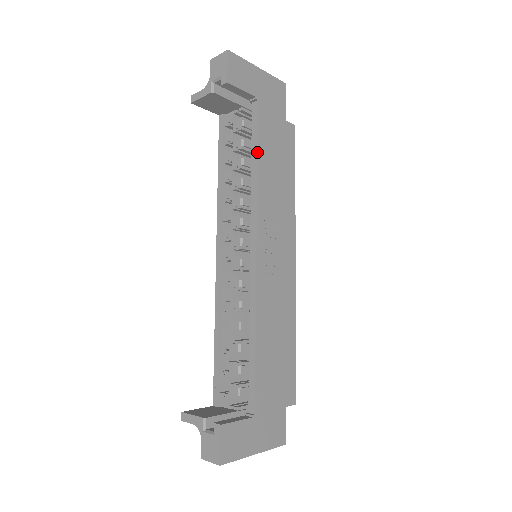
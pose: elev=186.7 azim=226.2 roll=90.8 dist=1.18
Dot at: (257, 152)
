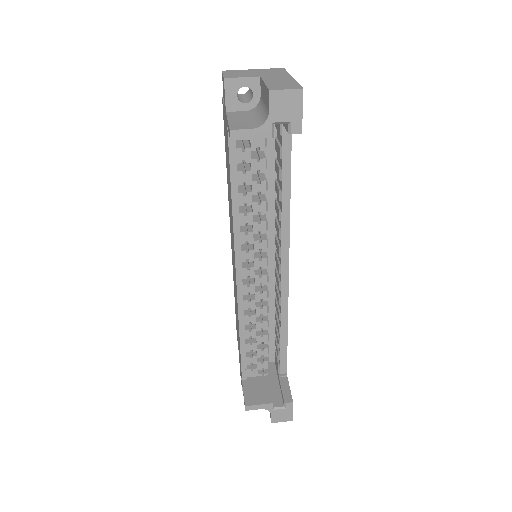
Dot at: occluded
